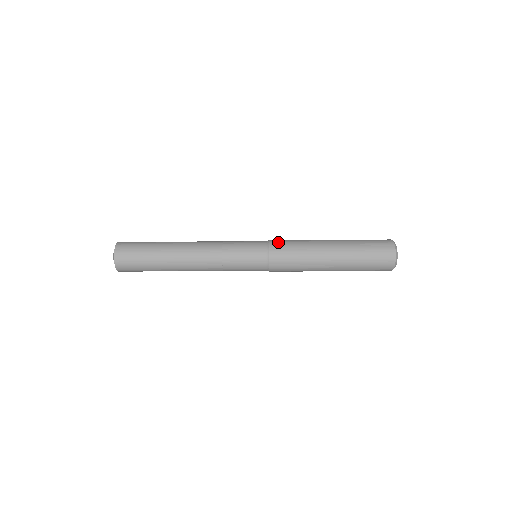
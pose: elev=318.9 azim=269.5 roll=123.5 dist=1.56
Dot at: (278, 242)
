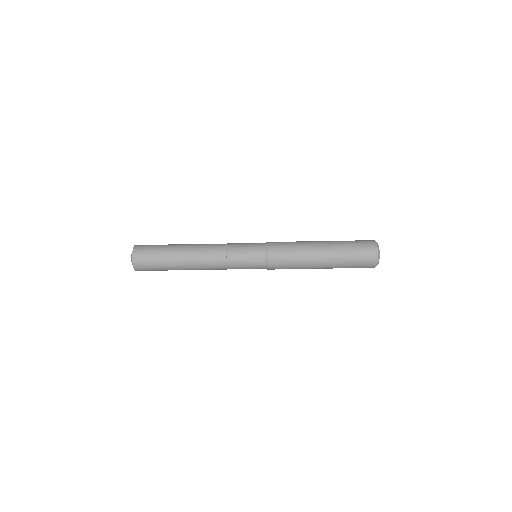
Dot at: (276, 259)
